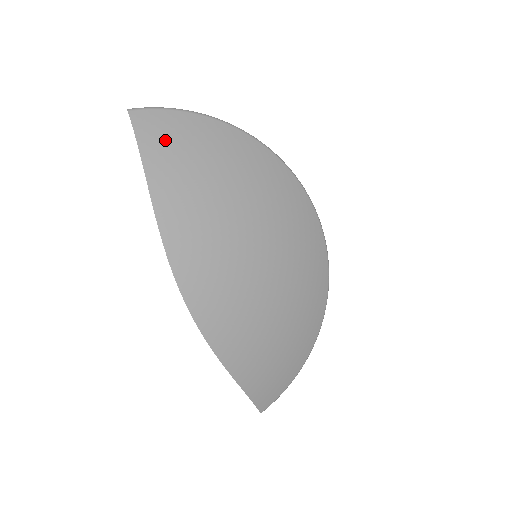
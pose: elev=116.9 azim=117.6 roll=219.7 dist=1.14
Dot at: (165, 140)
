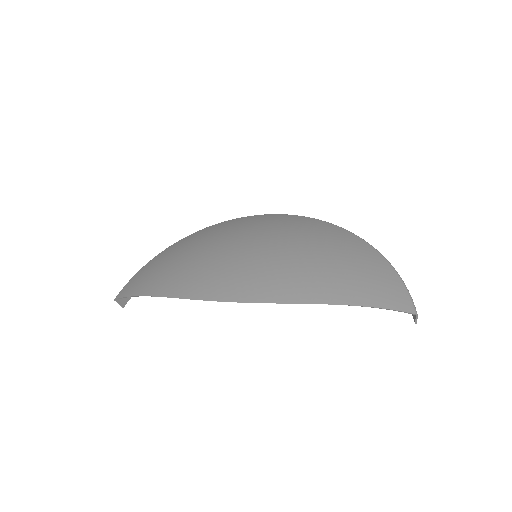
Dot at: (141, 280)
